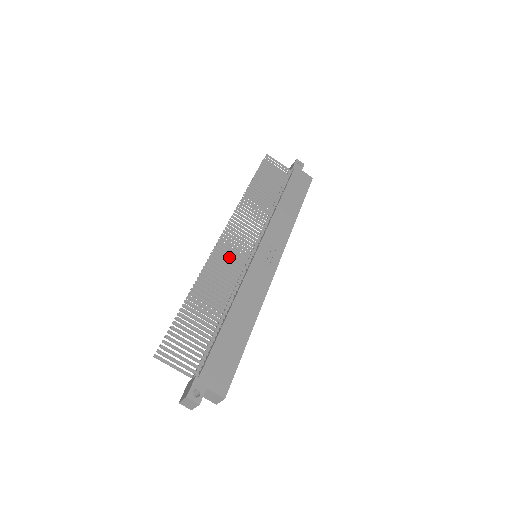
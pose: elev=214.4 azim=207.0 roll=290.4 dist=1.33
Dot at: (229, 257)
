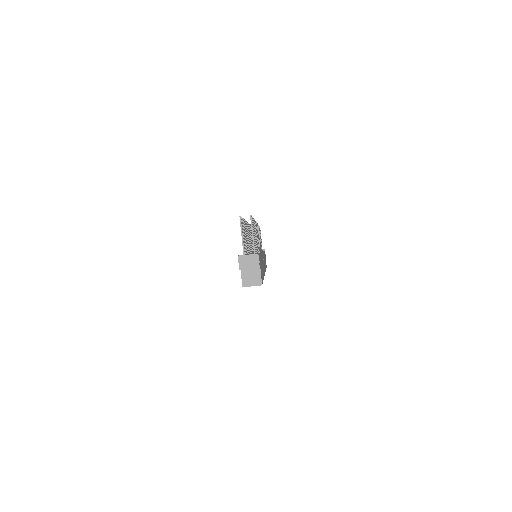
Dot at: occluded
